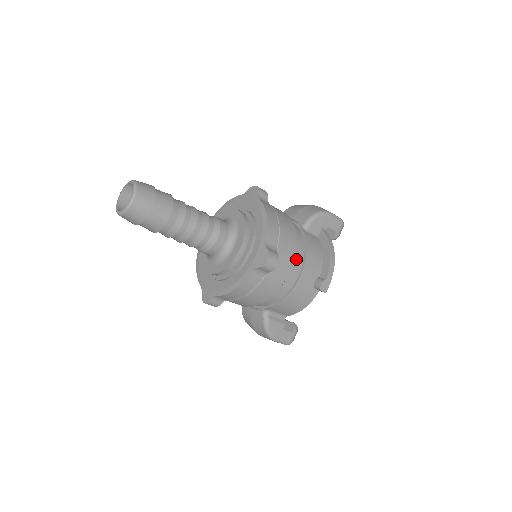
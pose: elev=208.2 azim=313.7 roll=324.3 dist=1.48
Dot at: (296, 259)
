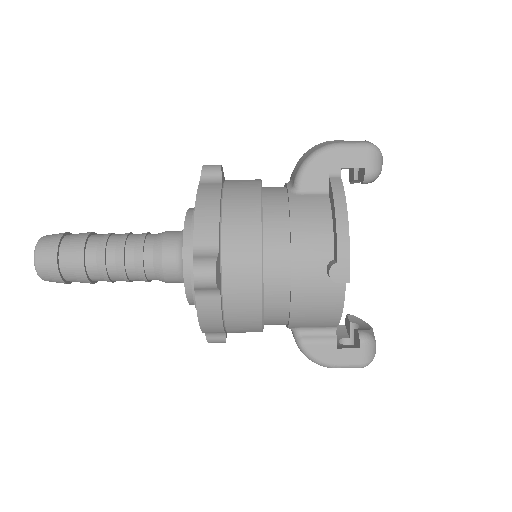
Dot at: (274, 248)
